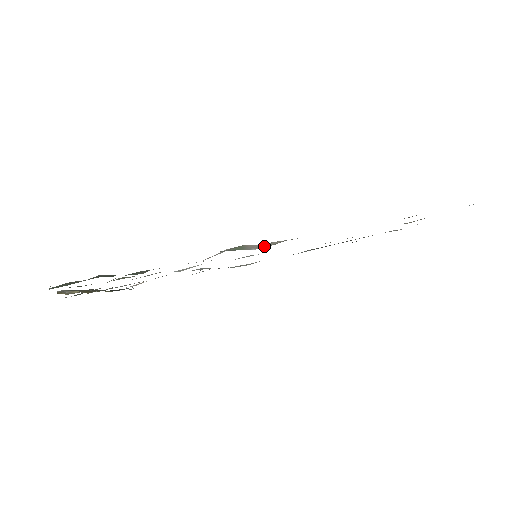
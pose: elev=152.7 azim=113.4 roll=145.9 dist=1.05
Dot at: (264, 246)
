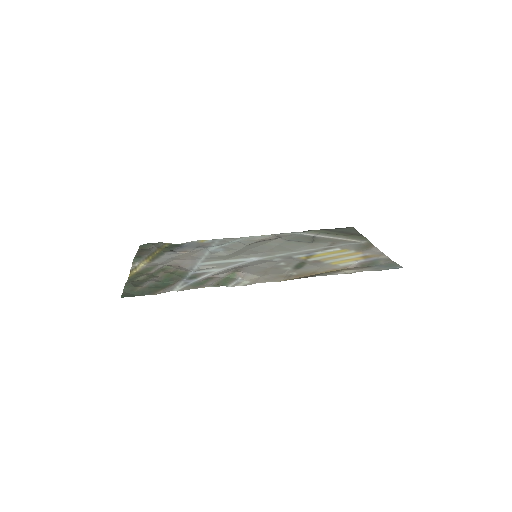
Dot at: (246, 279)
